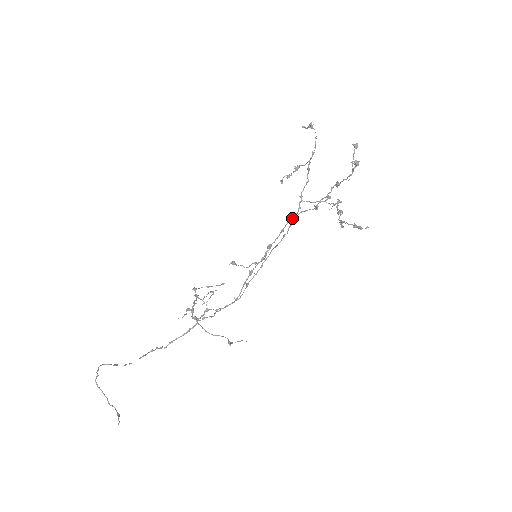
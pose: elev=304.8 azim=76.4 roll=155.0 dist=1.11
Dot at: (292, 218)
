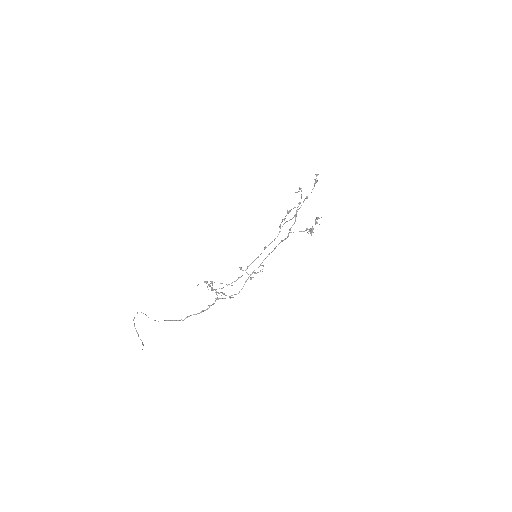
Dot at: (283, 240)
